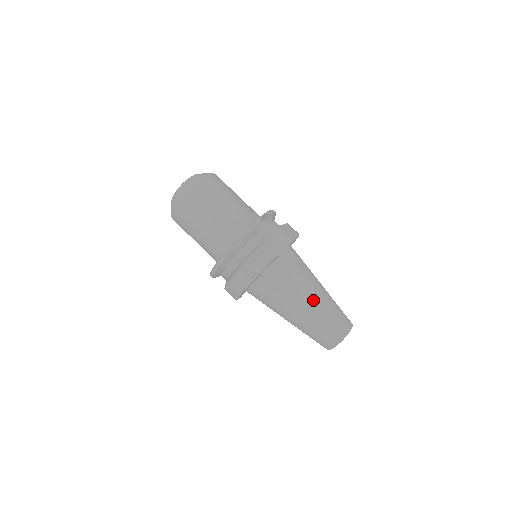
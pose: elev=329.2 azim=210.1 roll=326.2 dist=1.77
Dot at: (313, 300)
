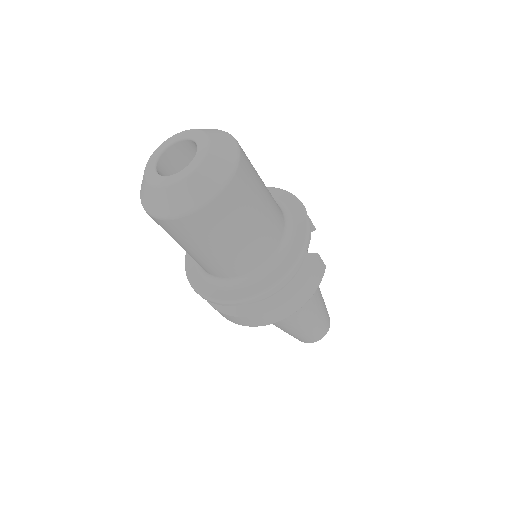
Dot at: (320, 306)
